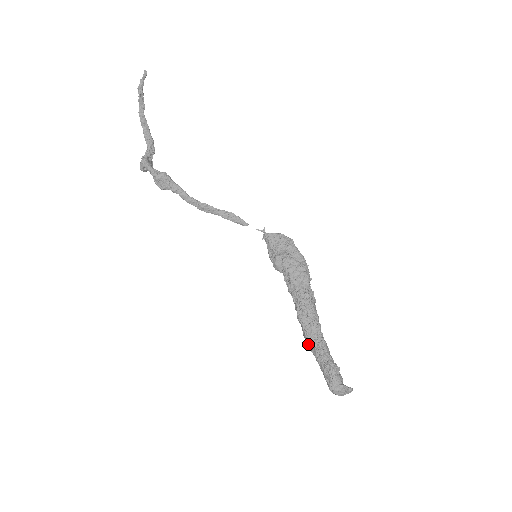
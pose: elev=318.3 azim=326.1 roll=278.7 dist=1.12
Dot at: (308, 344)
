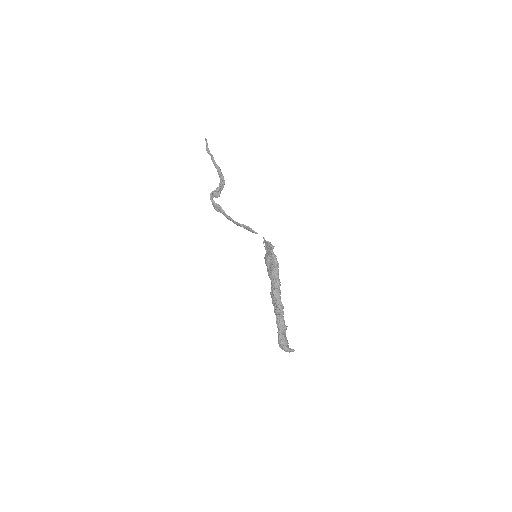
Dot at: occluded
